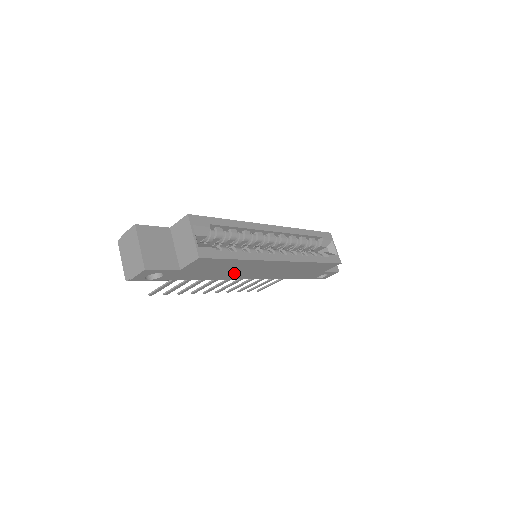
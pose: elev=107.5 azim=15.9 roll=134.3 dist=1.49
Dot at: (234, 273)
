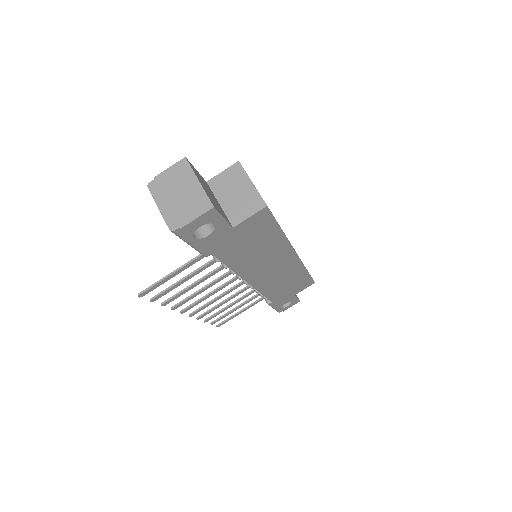
Dot at: (253, 262)
